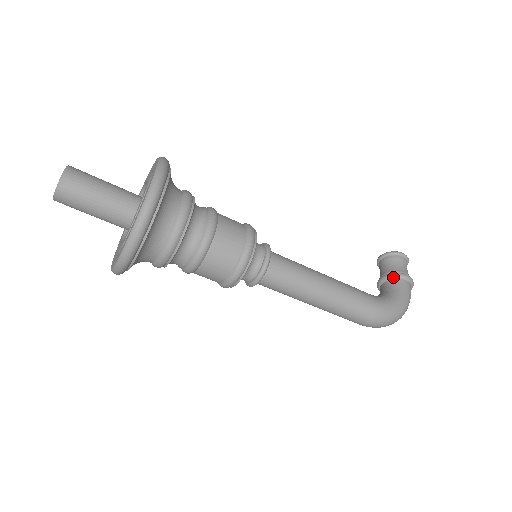
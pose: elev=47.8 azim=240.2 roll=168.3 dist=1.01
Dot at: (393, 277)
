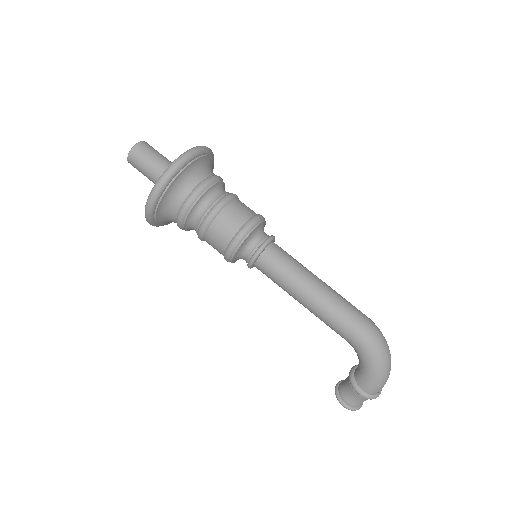
Dot at: occluded
